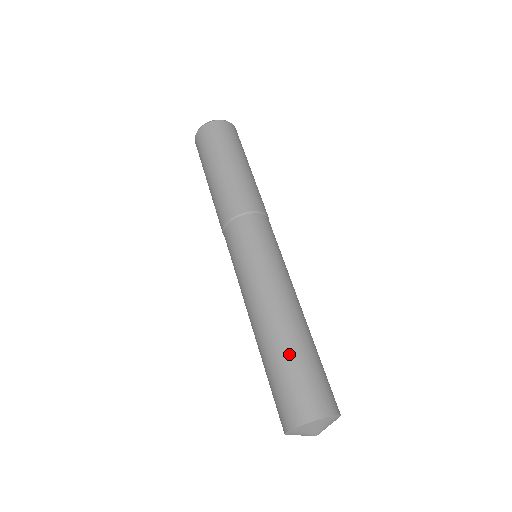
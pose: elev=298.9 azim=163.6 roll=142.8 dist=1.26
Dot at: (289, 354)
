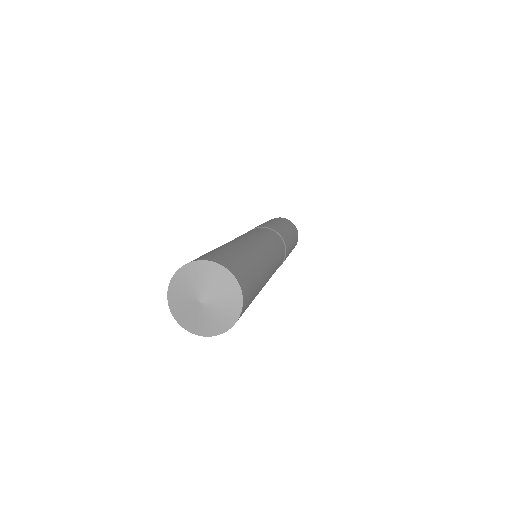
Dot at: (251, 258)
